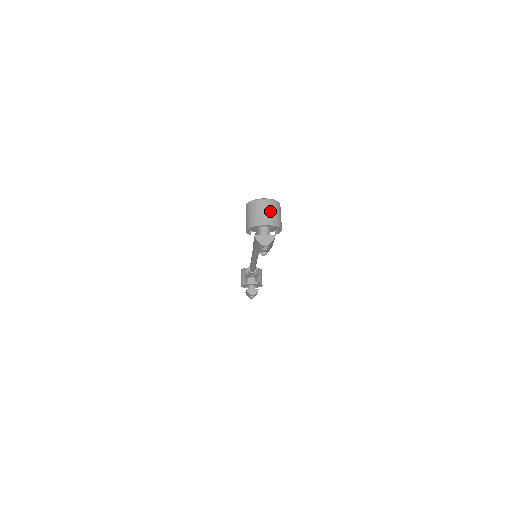
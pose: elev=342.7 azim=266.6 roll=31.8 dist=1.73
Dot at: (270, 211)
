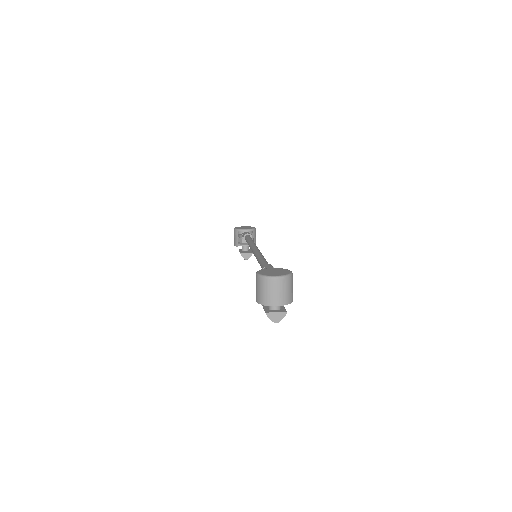
Dot at: (283, 290)
